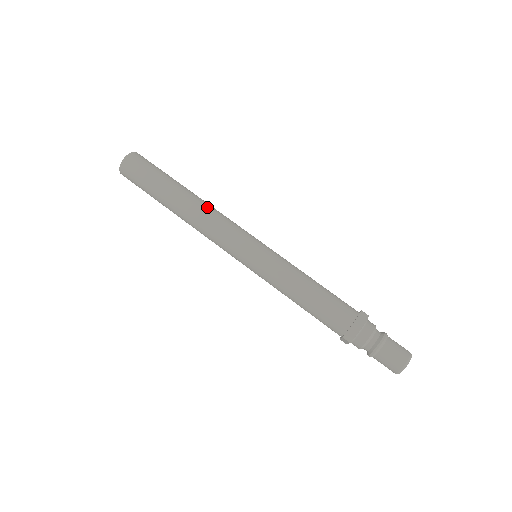
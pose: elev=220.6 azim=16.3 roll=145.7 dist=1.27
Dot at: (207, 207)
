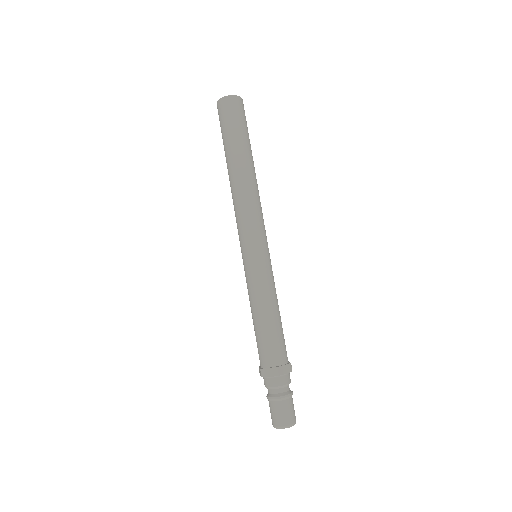
Dot at: (254, 189)
